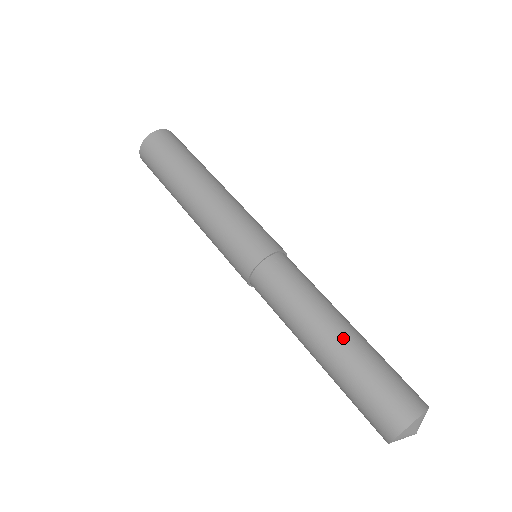
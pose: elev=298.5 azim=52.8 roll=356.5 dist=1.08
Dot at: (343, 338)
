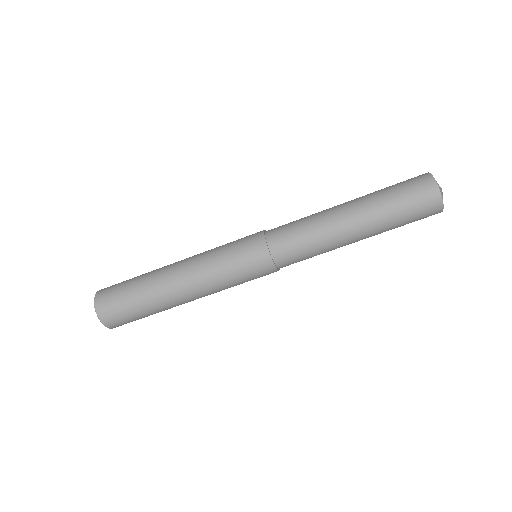
Dot at: (354, 201)
